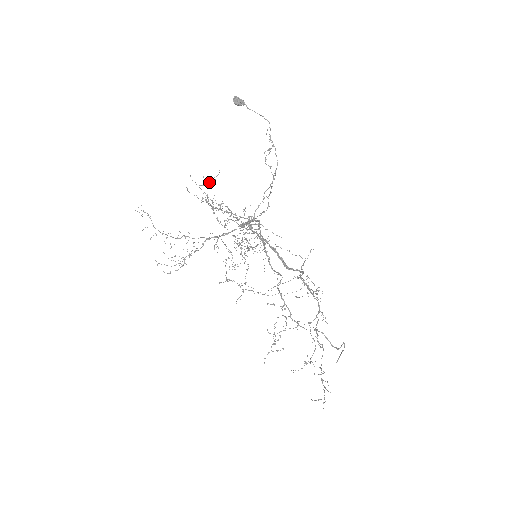
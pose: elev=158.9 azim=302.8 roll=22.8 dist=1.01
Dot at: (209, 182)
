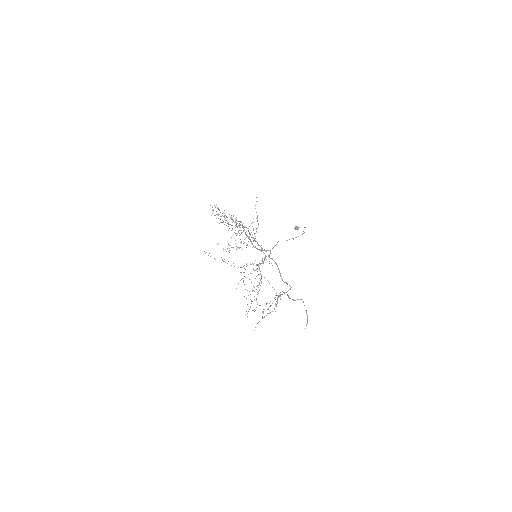
Dot at: occluded
